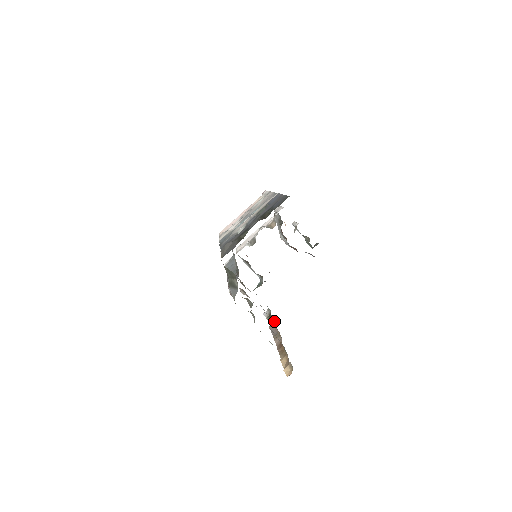
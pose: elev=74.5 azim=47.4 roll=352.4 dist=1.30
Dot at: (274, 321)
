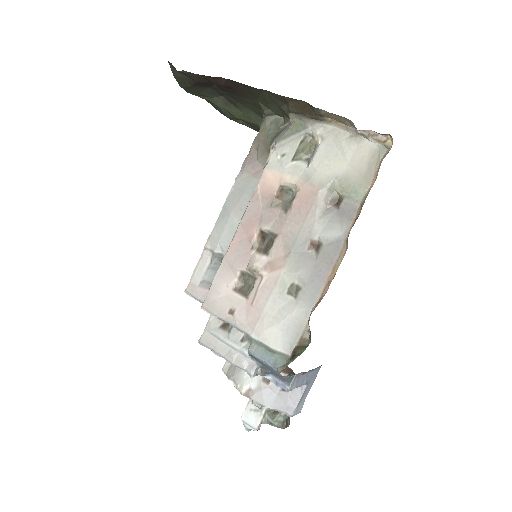
Dot at: (304, 349)
